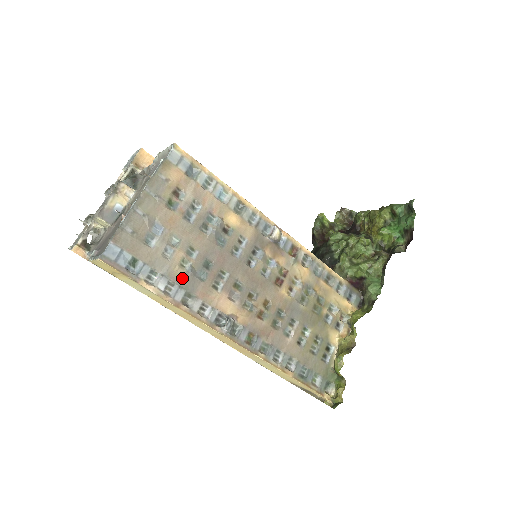
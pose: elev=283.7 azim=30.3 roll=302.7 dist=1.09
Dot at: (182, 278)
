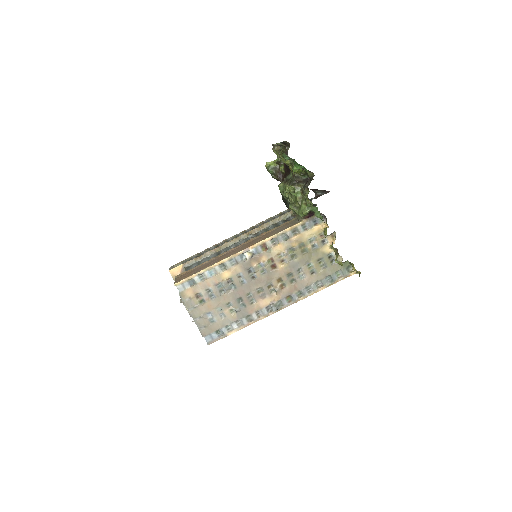
Dot at: (238, 316)
